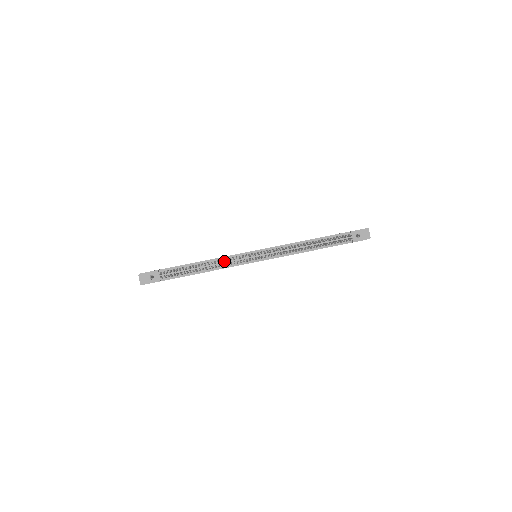
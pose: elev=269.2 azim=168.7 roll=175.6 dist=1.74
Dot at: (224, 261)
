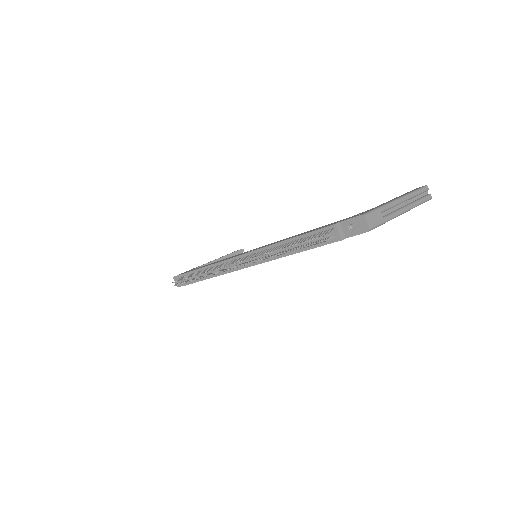
Dot at: (209, 271)
